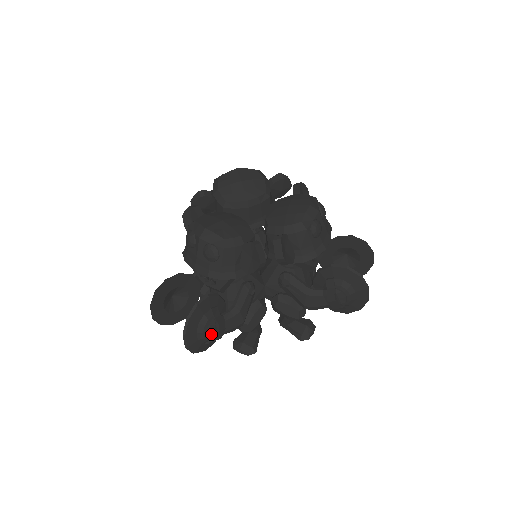
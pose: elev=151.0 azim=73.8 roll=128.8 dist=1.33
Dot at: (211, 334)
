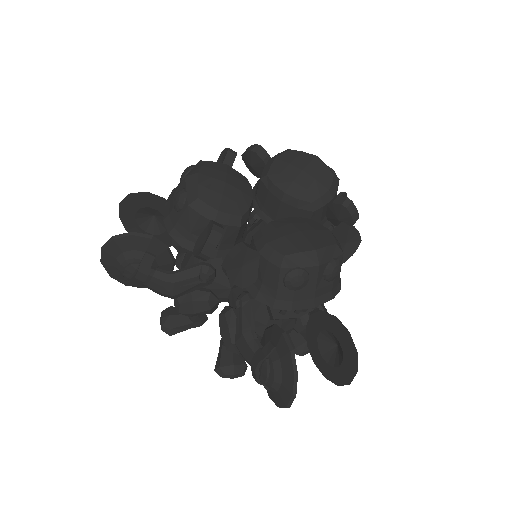
Dot at: (127, 273)
